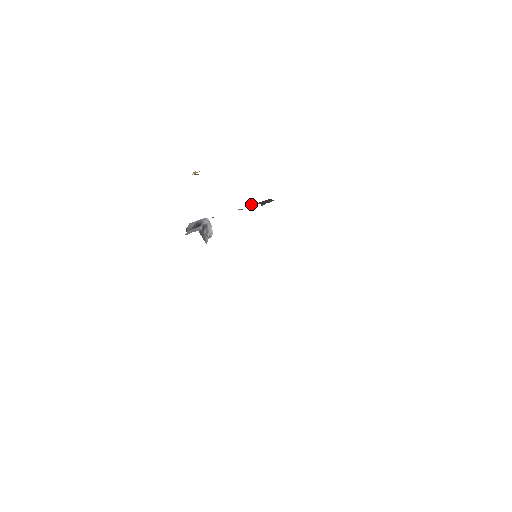
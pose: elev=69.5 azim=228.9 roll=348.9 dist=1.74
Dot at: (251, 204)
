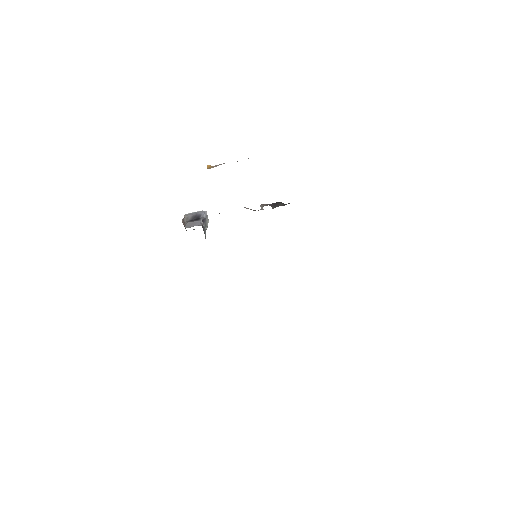
Dot at: (260, 205)
